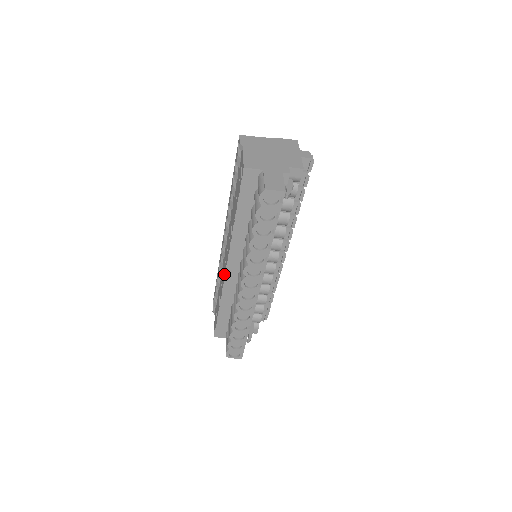
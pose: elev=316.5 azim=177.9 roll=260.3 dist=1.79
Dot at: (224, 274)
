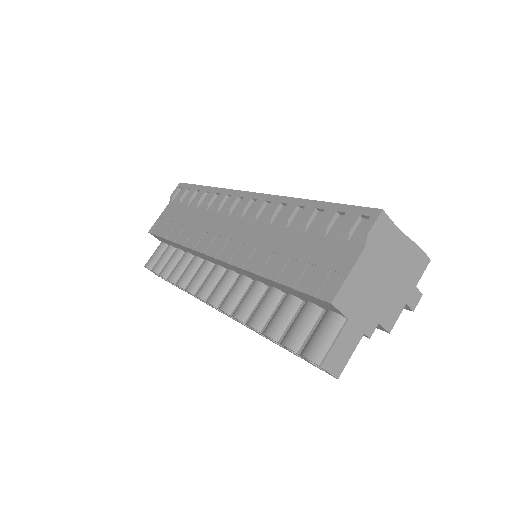
Dot at: (205, 249)
